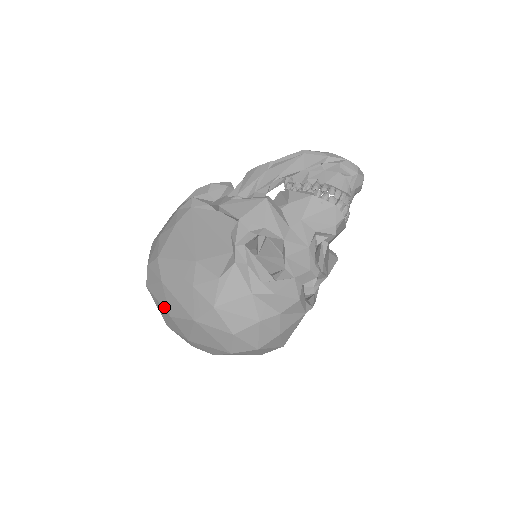
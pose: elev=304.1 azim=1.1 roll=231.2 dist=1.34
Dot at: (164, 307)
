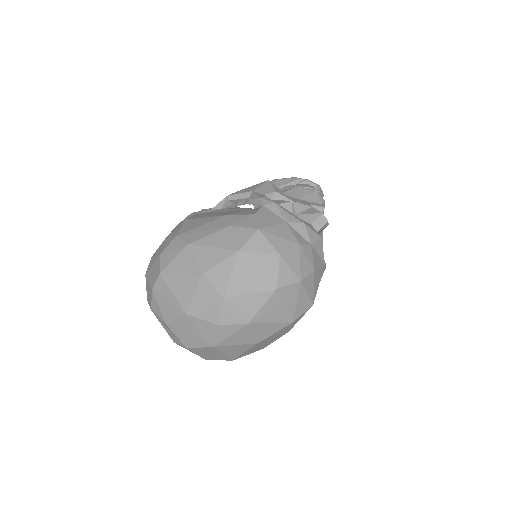
Dot at: (191, 272)
